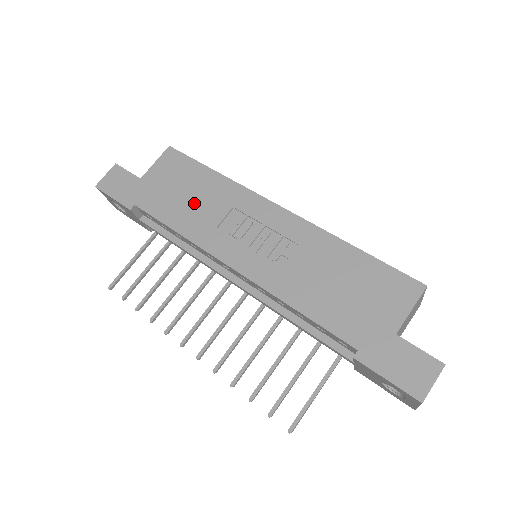
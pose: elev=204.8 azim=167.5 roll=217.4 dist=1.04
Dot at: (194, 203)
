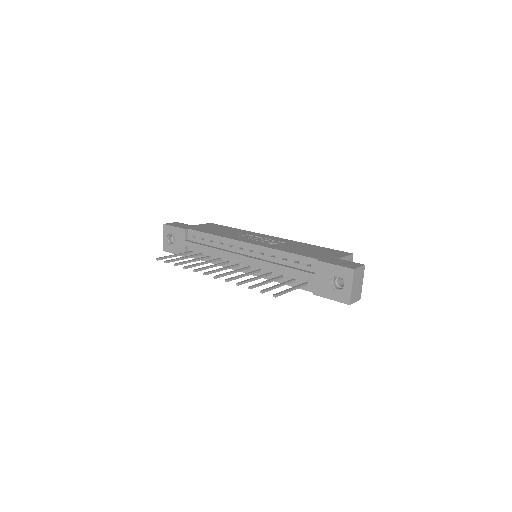
Dot at: (225, 232)
